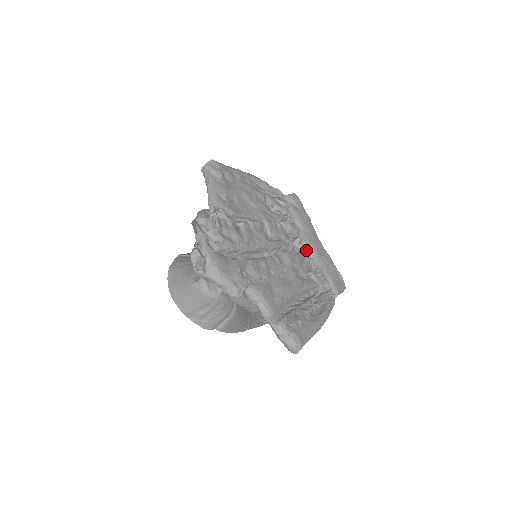
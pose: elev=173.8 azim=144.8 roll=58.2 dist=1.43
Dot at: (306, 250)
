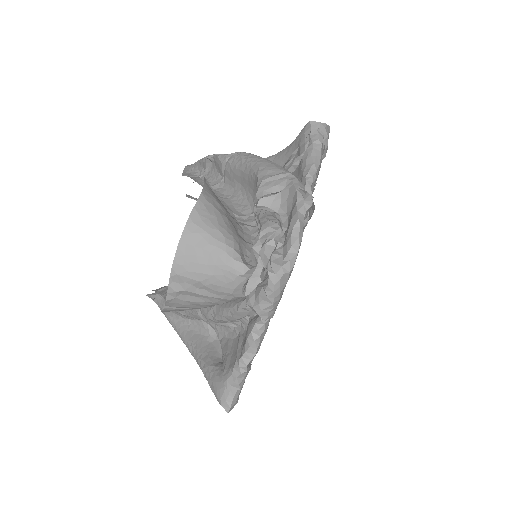
Dot at: occluded
